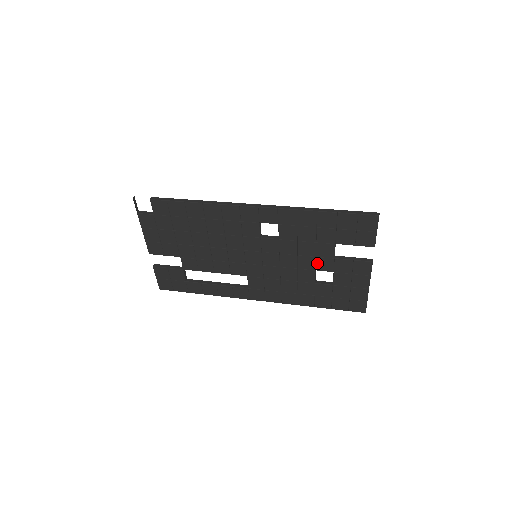
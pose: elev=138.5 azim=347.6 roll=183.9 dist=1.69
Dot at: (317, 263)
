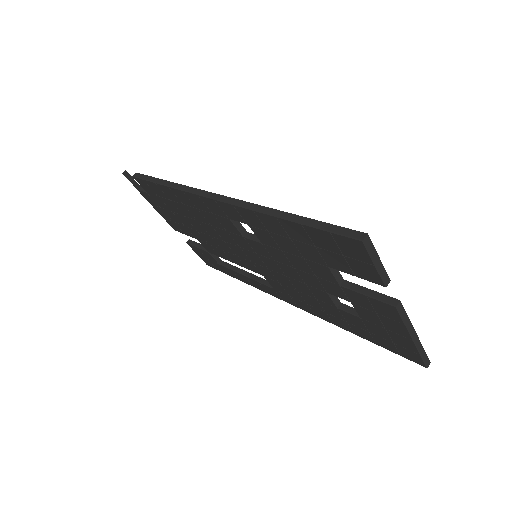
Dot at: (323, 284)
